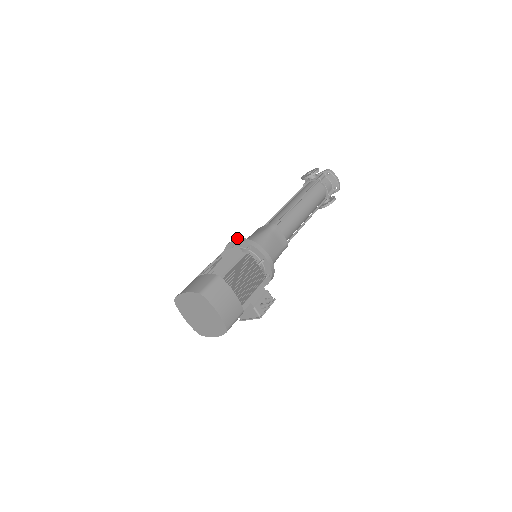
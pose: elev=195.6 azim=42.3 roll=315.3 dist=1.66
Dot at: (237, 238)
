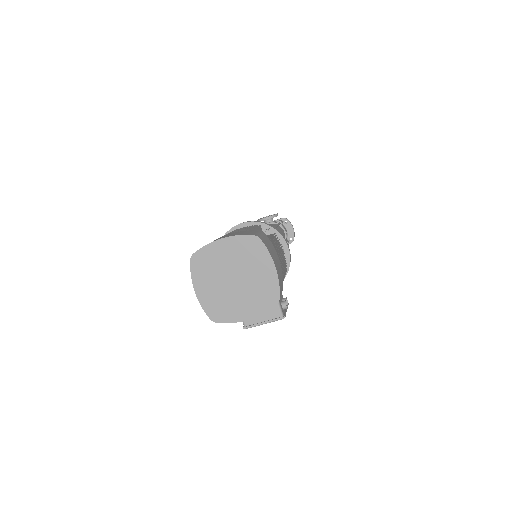
Dot at: (248, 221)
